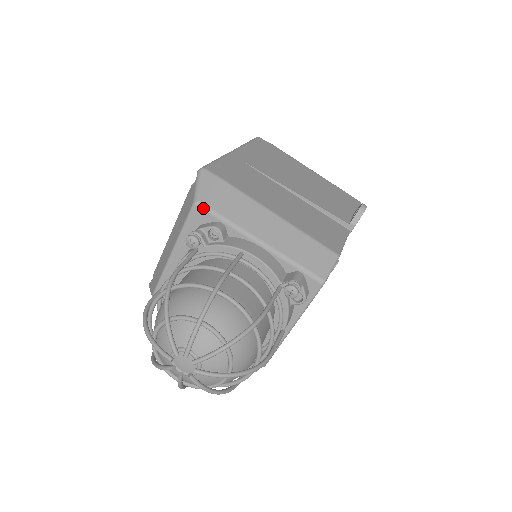
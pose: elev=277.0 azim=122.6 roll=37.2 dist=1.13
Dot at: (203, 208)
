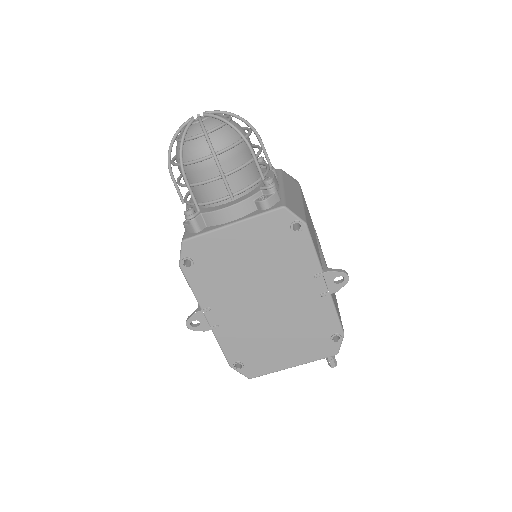
Dot at: (279, 170)
